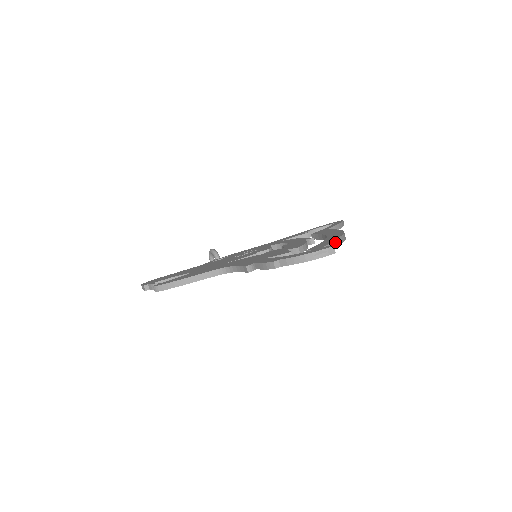
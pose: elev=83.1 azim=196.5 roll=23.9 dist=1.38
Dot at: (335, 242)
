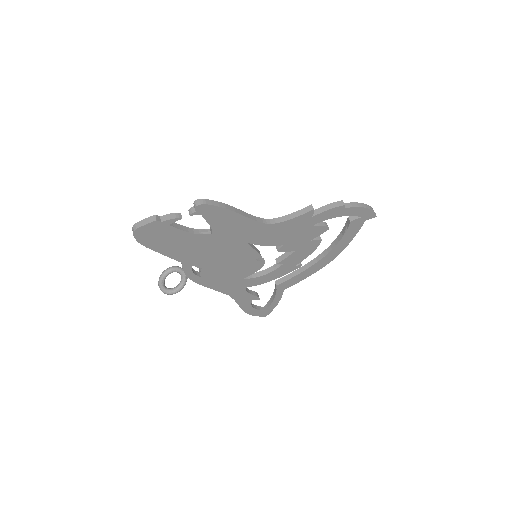
Dot at: occluded
